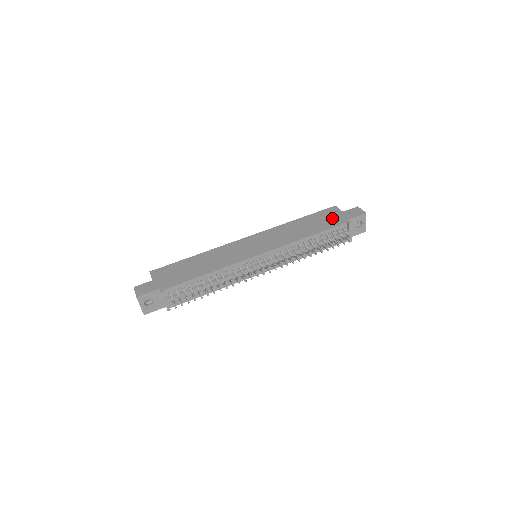
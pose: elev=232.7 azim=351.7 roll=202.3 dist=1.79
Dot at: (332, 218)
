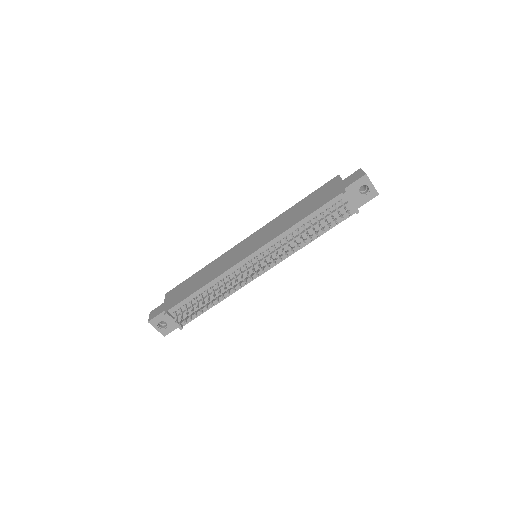
Dot at: (329, 192)
